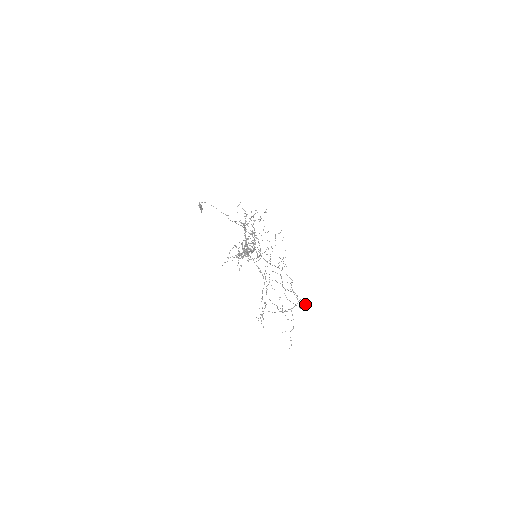
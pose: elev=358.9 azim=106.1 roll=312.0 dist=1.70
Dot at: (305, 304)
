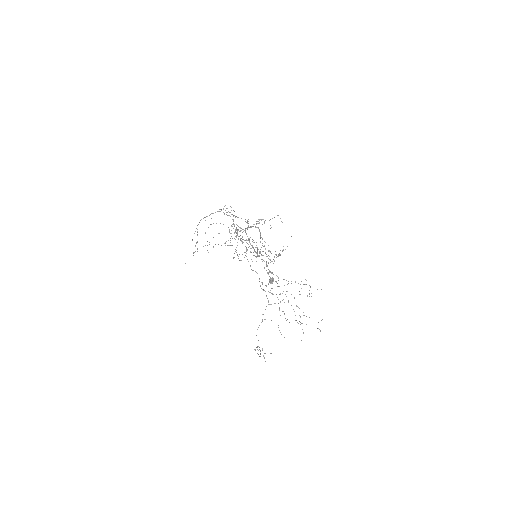
Dot at: occluded
